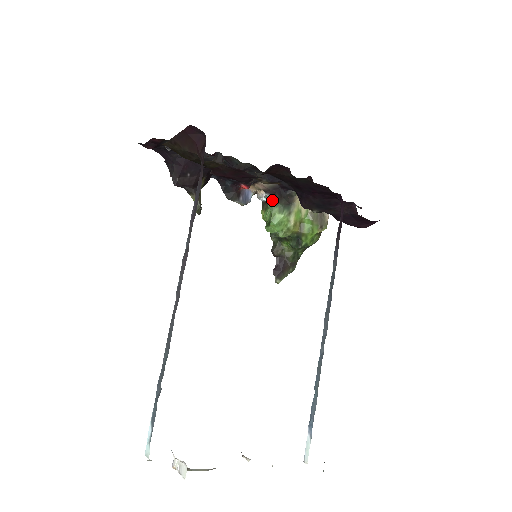
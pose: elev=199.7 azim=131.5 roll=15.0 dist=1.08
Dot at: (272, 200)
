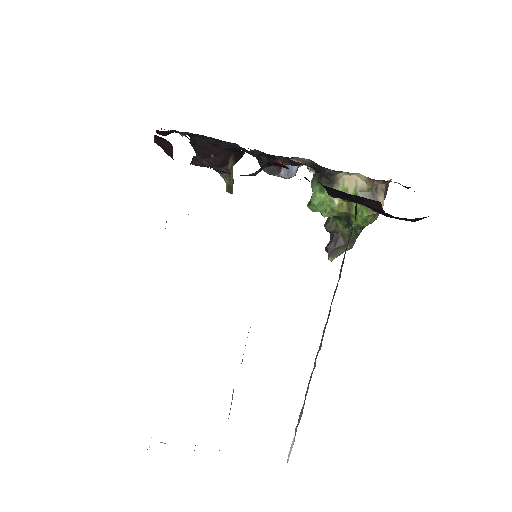
Dot at: (314, 176)
